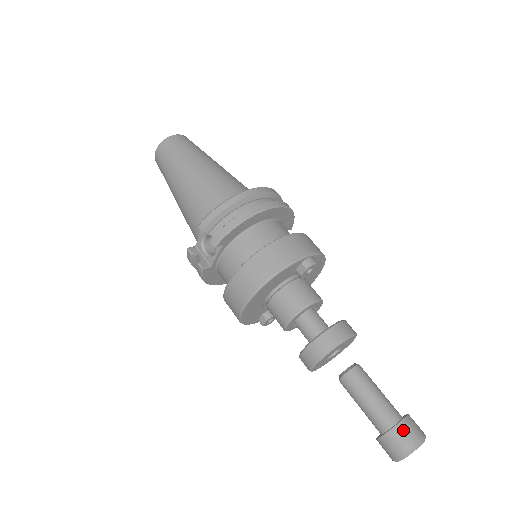
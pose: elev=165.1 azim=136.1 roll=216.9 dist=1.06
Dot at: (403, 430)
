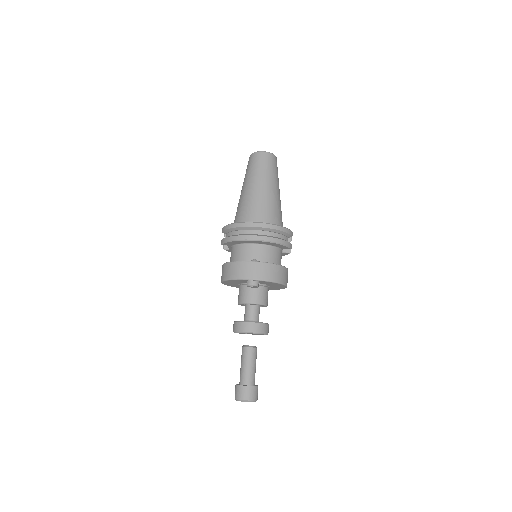
Dot at: (240, 389)
